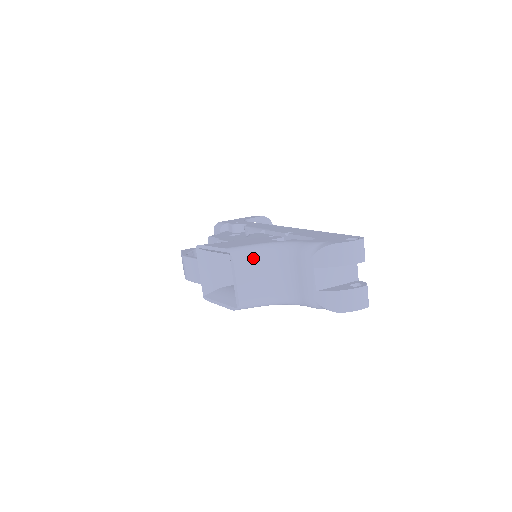
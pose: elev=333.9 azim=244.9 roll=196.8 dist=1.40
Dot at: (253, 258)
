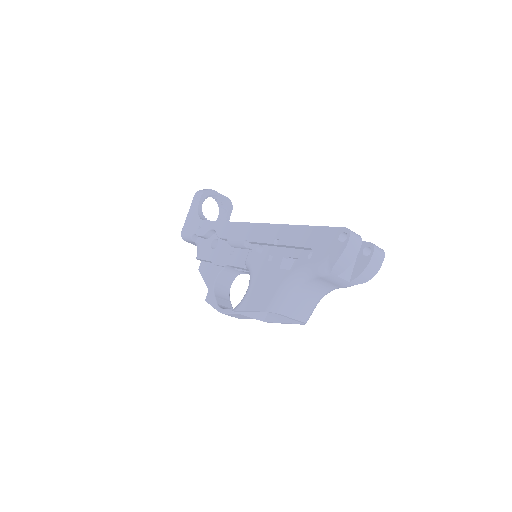
Dot at: (289, 299)
